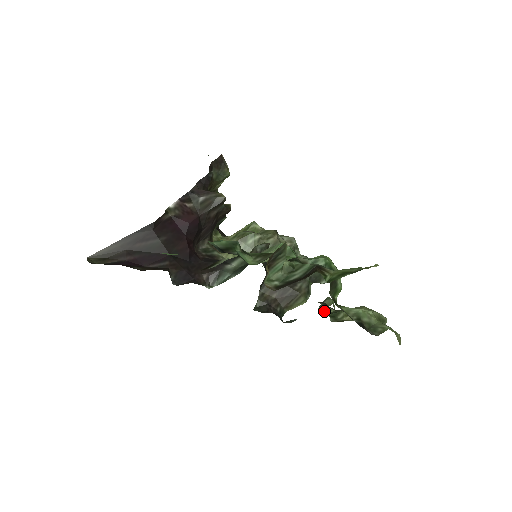
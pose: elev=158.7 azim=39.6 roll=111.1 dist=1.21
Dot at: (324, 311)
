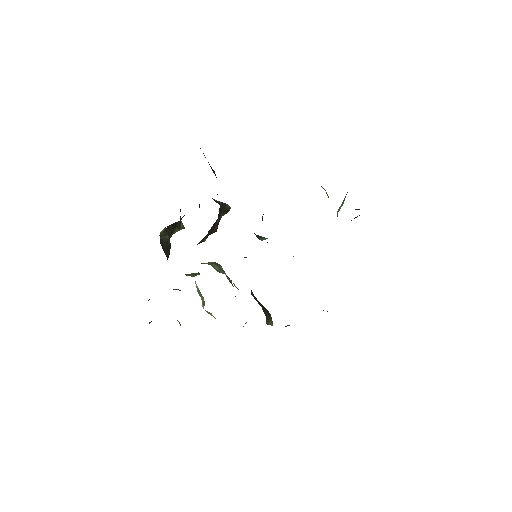
Dot at: occluded
